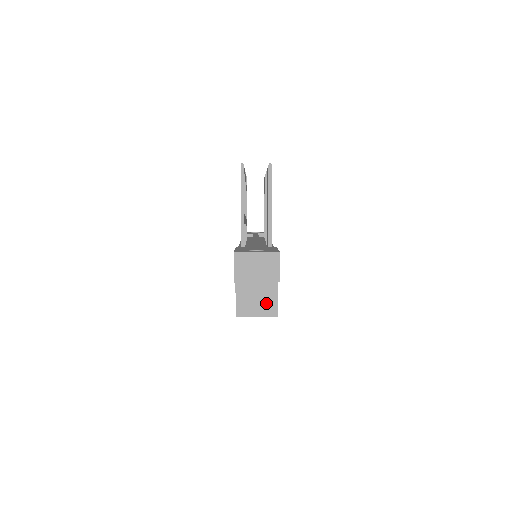
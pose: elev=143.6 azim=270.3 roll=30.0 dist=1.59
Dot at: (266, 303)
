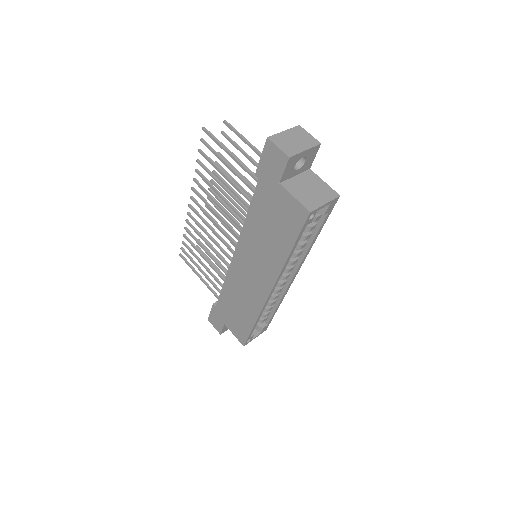
Dot at: (321, 190)
